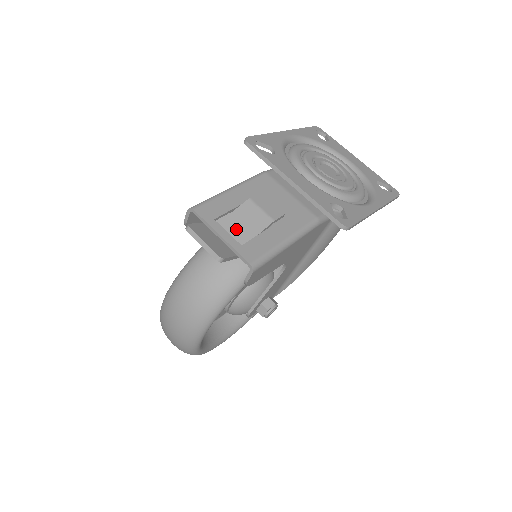
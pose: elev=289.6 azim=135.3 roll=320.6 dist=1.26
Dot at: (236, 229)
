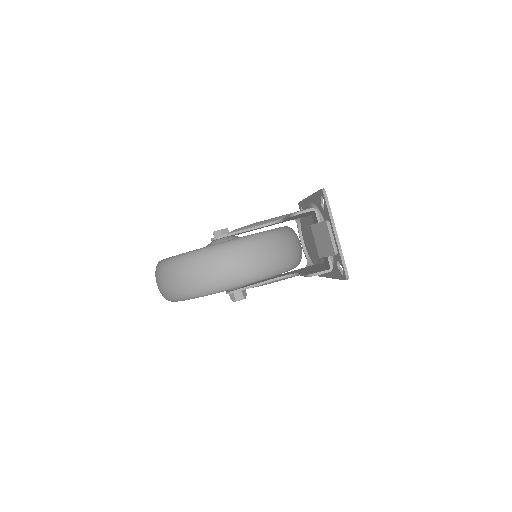
Dot at: occluded
